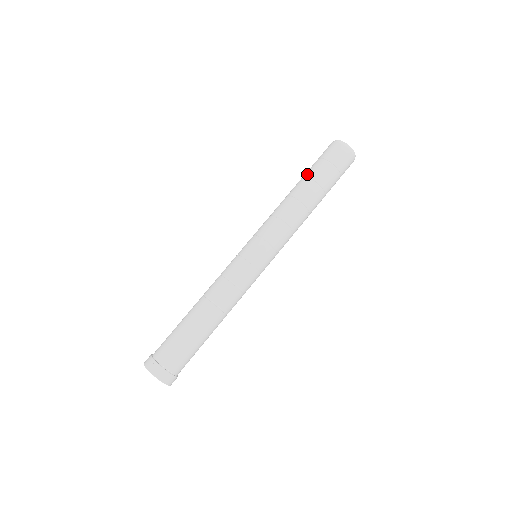
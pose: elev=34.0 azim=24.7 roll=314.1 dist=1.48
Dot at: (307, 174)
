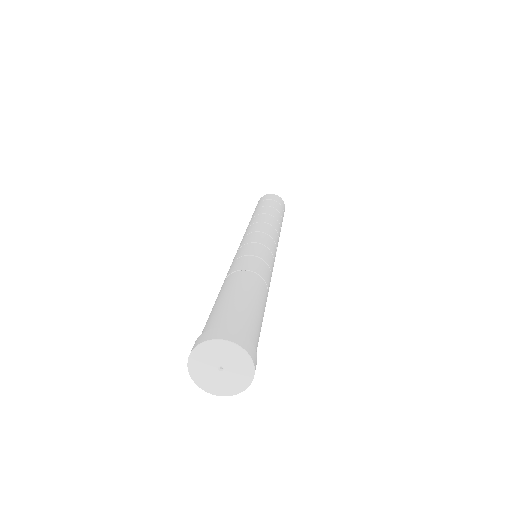
Dot at: (261, 205)
